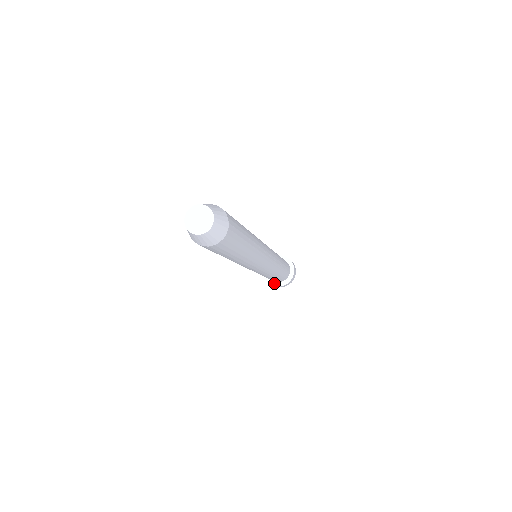
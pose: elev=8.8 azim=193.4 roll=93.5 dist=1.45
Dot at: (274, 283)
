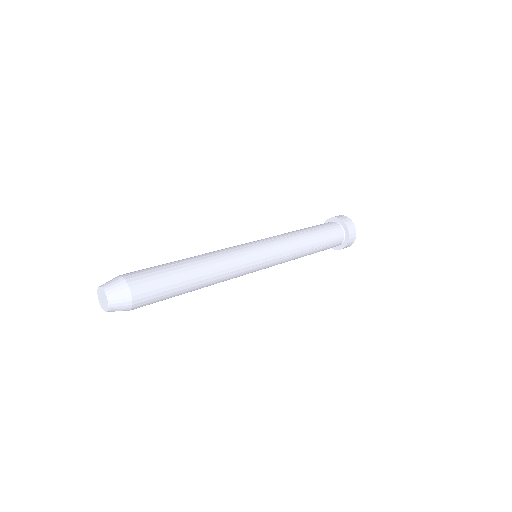
Dot at: occluded
